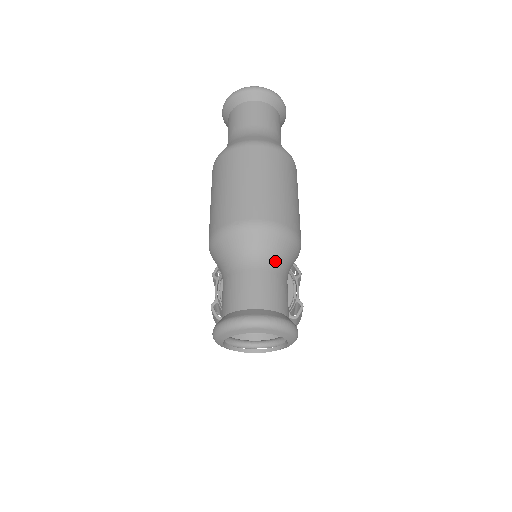
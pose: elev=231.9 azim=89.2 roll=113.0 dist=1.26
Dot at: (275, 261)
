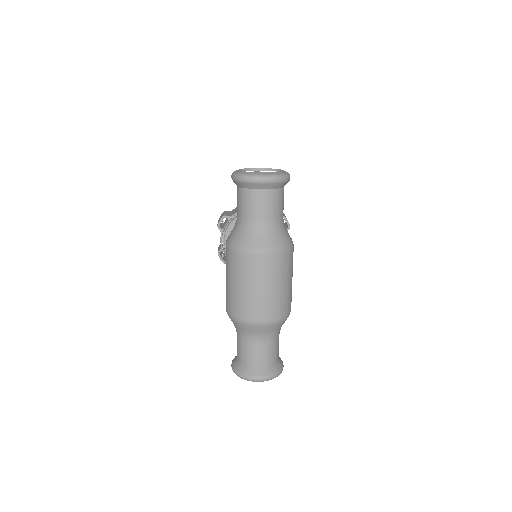
Dot at: (272, 336)
